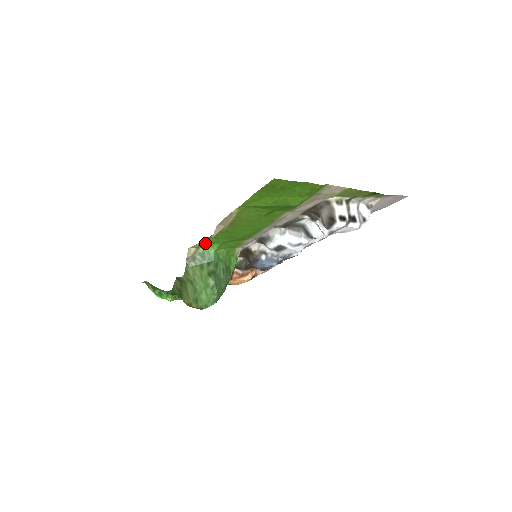
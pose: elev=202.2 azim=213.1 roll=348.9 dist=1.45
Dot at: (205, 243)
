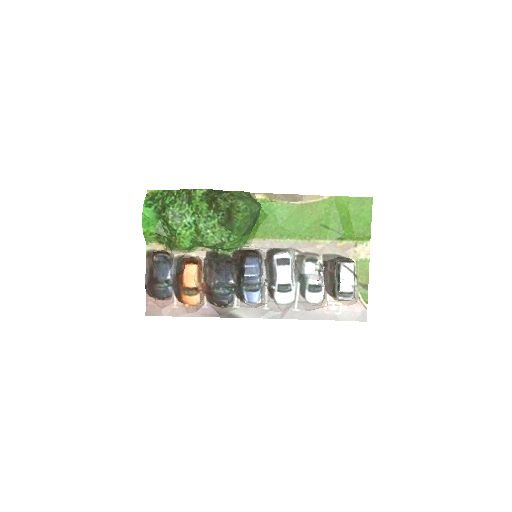
Dot at: (265, 204)
